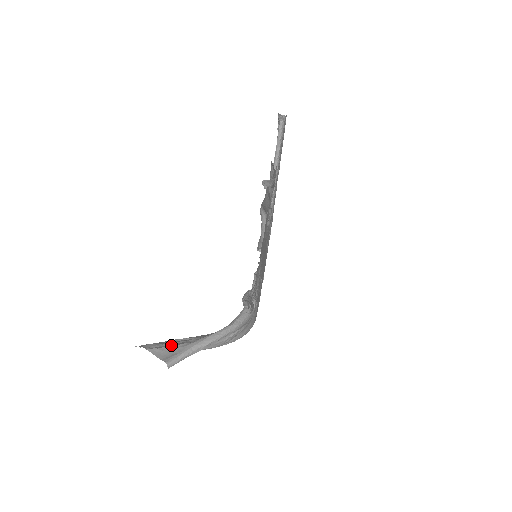
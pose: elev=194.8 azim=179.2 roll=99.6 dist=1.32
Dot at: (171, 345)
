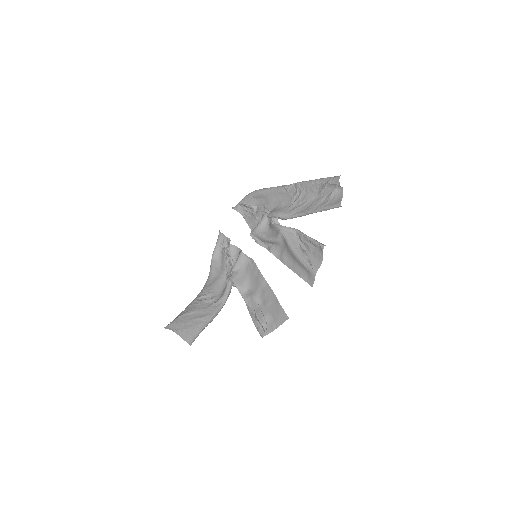
Dot at: (189, 325)
